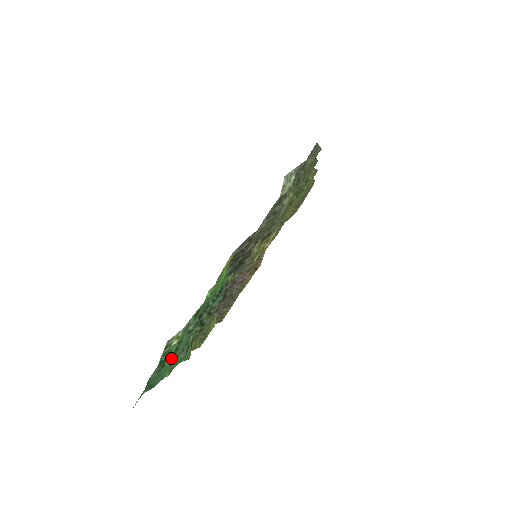
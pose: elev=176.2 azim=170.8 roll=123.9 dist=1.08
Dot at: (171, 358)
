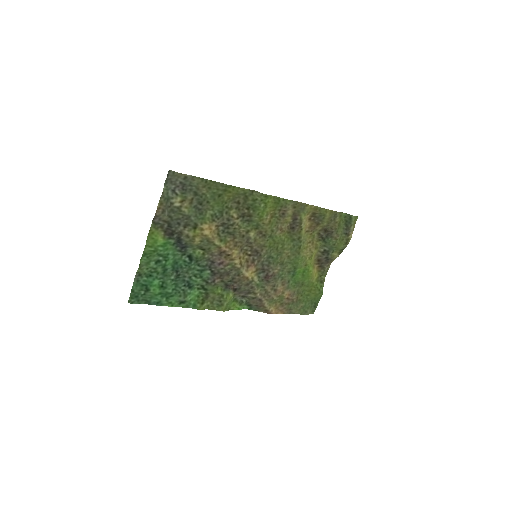
Dot at: (158, 289)
